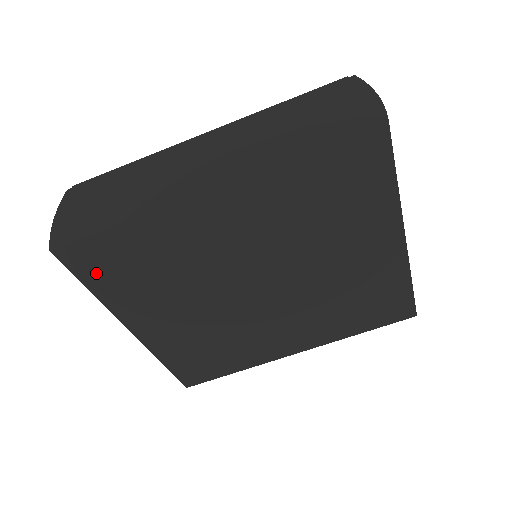
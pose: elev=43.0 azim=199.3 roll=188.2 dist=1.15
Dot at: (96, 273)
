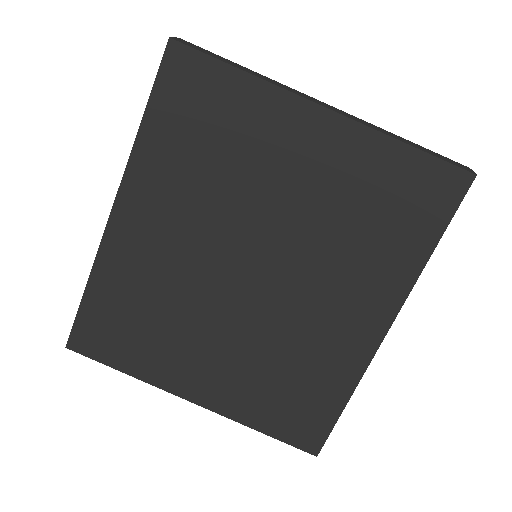
Dot at: (110, 349)
